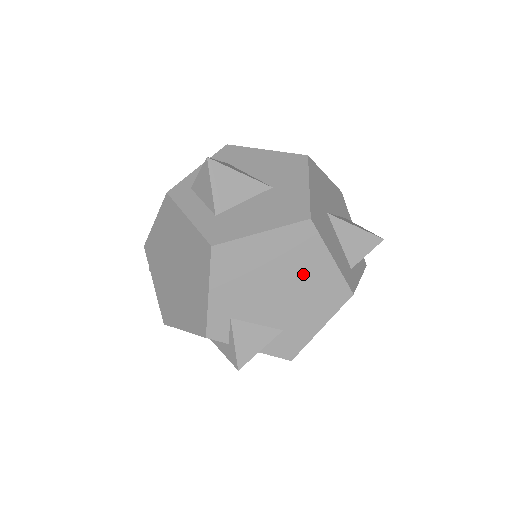
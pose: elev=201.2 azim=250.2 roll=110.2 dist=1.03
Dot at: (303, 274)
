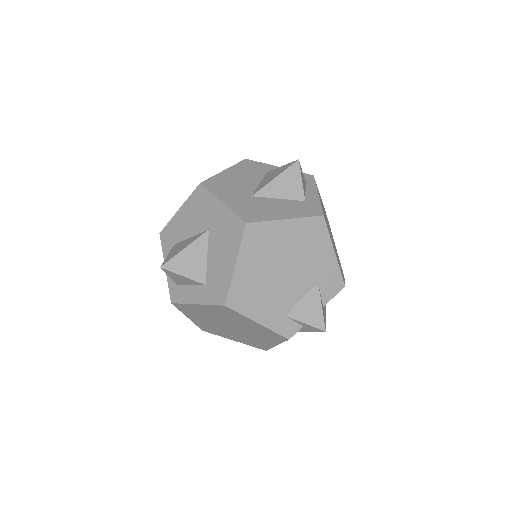
Dot at: (285, 248)
